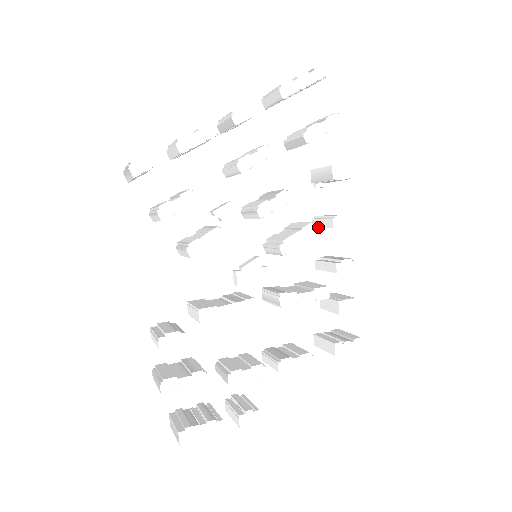
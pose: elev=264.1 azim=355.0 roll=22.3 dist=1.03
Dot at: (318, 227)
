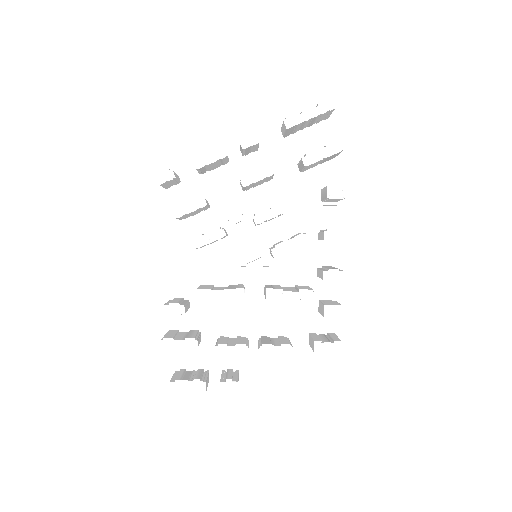
Dot at: (309, 238)
